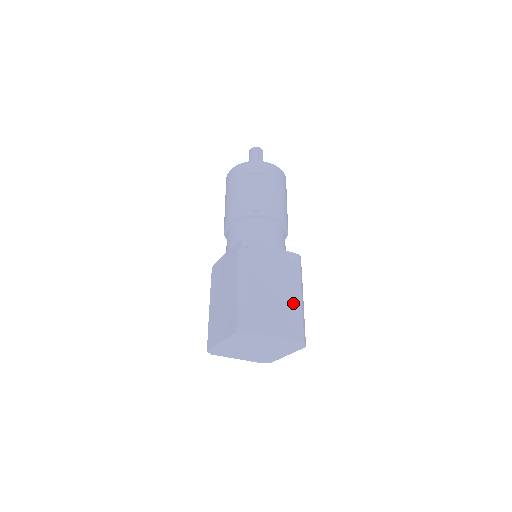
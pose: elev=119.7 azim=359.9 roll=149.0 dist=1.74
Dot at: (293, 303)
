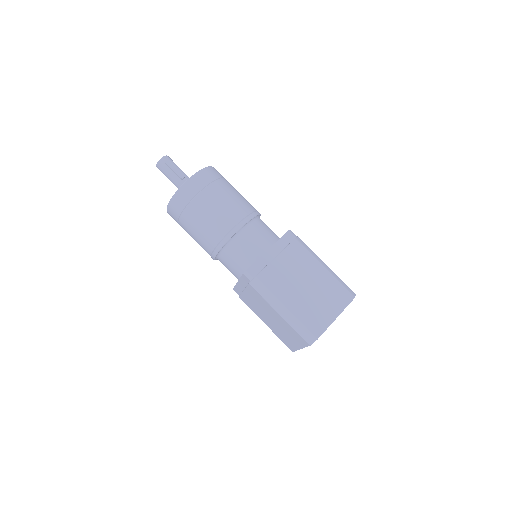
Dot at: (321, 278)
